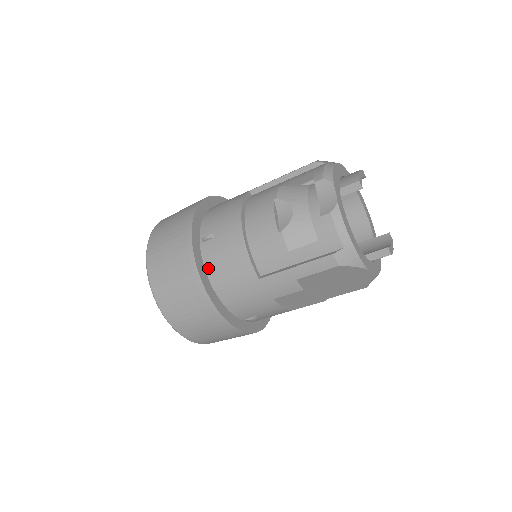
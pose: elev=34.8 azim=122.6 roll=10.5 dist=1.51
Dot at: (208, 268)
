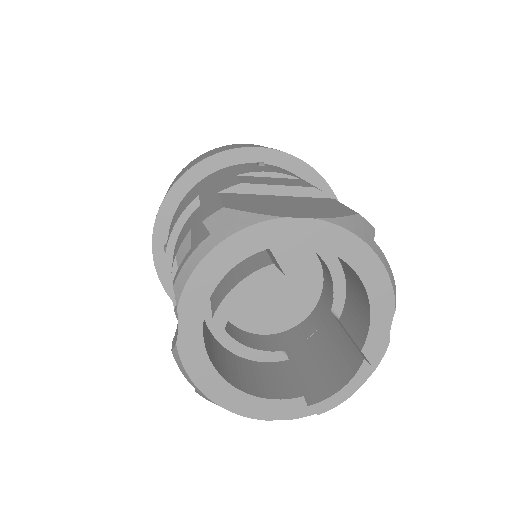
Dot at: occluded
